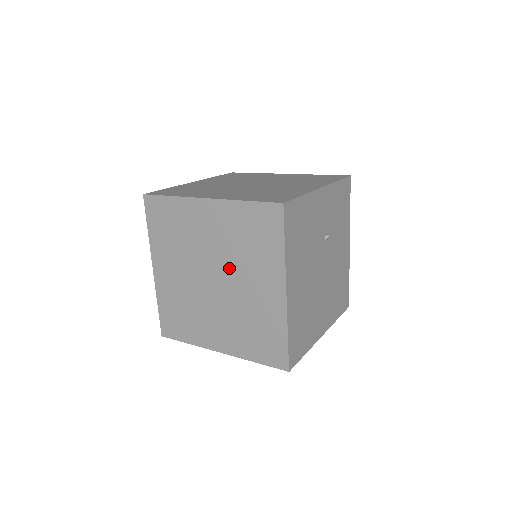
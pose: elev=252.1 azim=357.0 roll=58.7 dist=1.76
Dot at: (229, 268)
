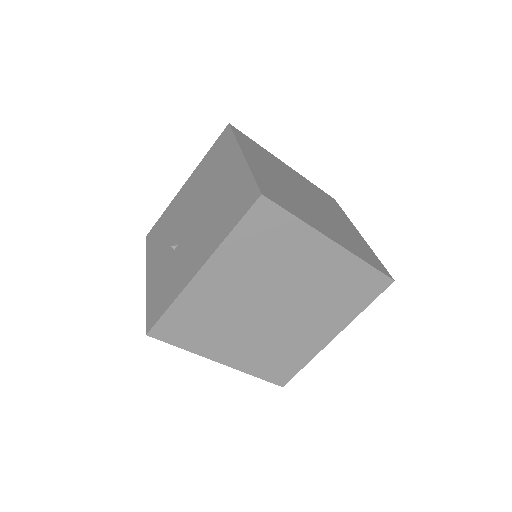
Dot at: (301, 304)
